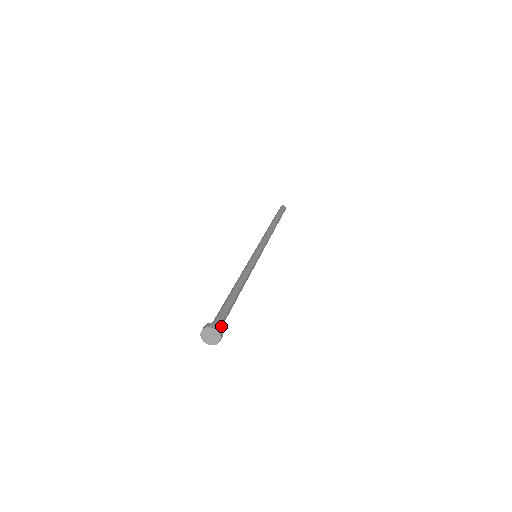
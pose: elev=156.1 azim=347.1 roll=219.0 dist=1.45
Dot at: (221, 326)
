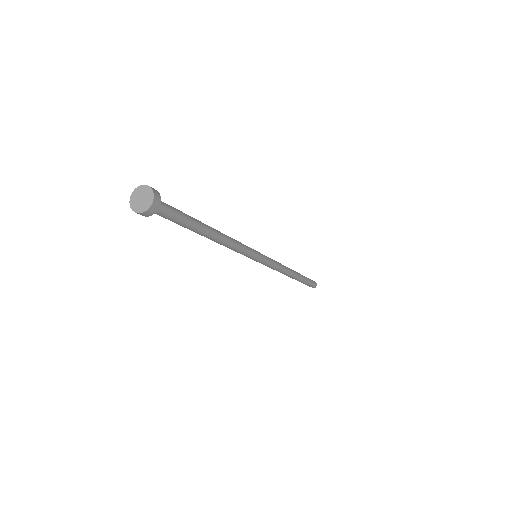
Dot at: (161, 202)
